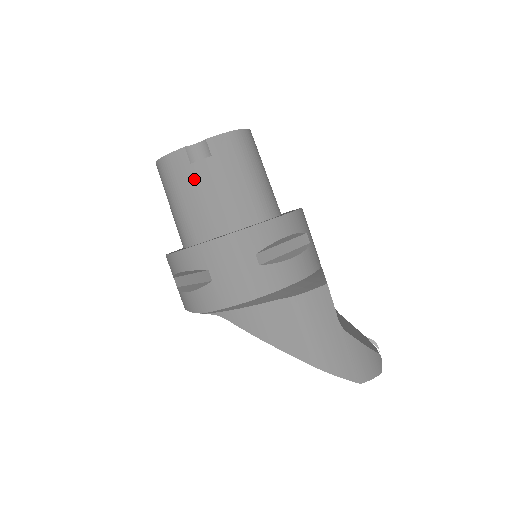
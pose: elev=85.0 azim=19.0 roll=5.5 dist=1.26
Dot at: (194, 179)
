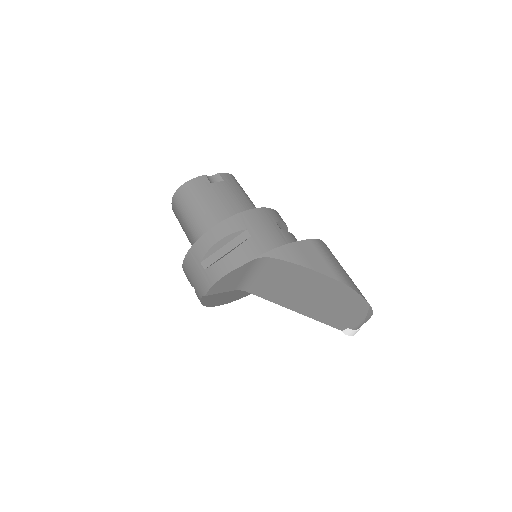
Dot at: (215, 191)
